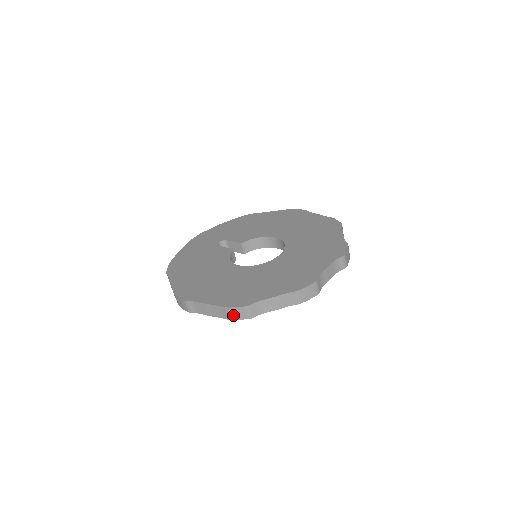
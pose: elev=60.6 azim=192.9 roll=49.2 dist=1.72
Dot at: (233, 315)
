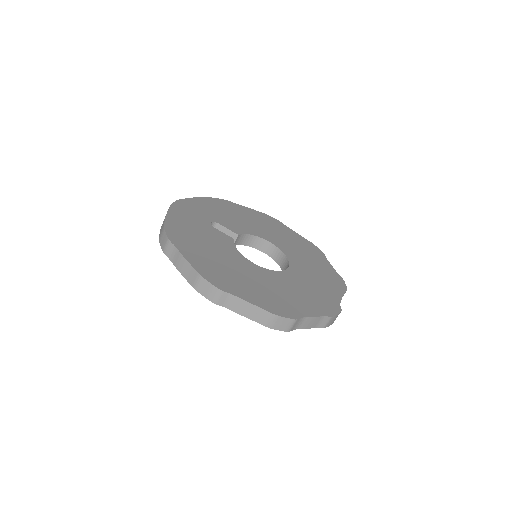
Dot at: (275, 324)
